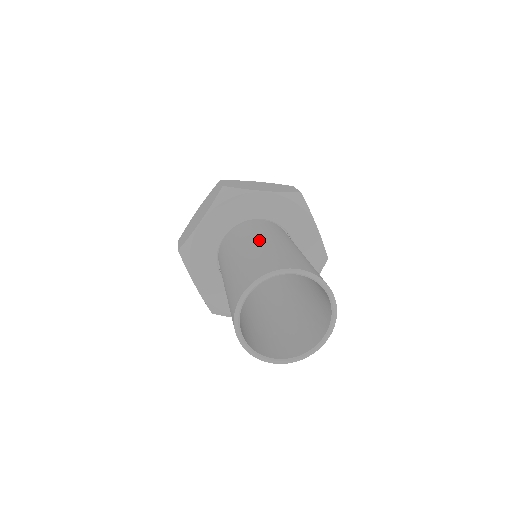
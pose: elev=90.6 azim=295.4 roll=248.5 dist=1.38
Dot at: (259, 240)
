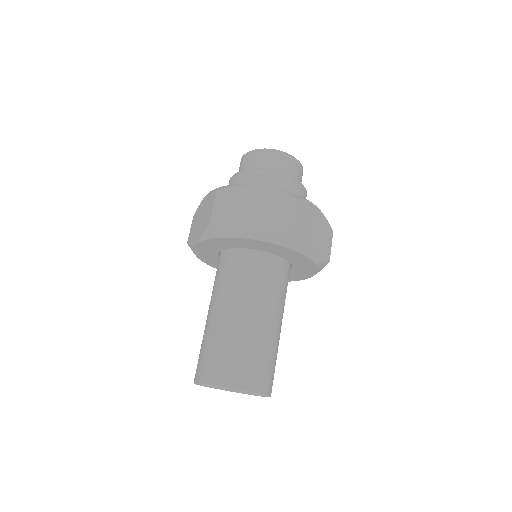
Dot at: (268, 315)
